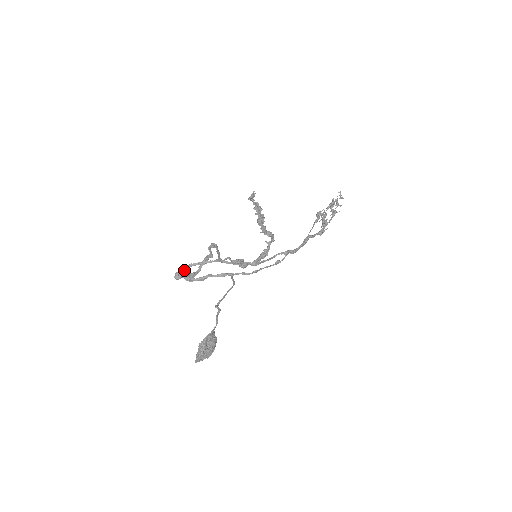
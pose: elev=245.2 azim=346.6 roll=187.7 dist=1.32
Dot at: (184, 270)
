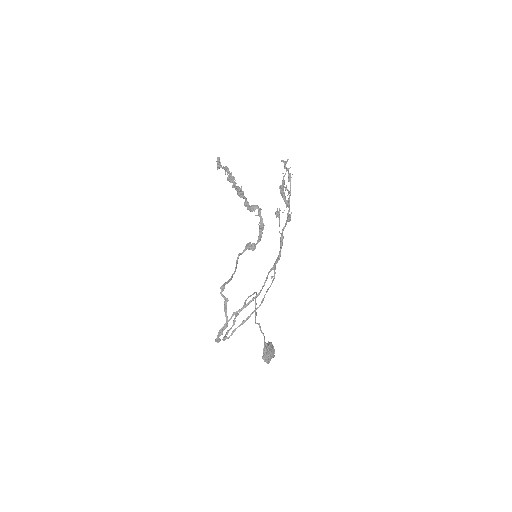
Dot at: (218, 337)
